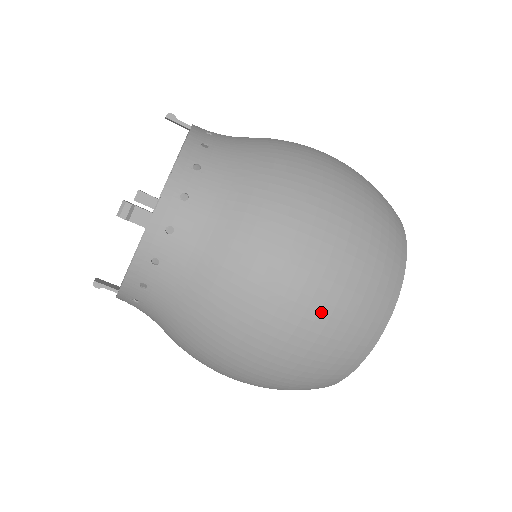
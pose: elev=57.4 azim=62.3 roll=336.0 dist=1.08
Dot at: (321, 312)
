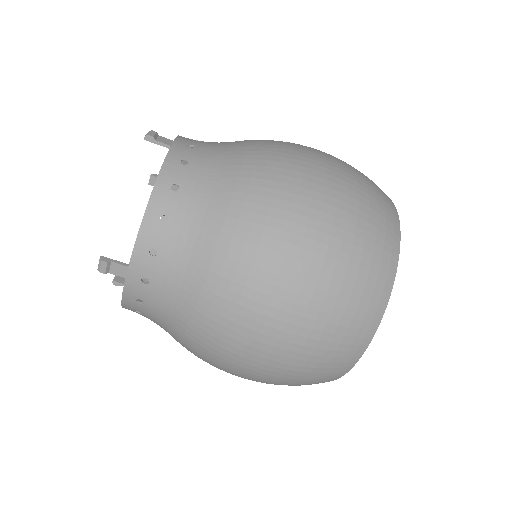
Dot at: (285, 356)
